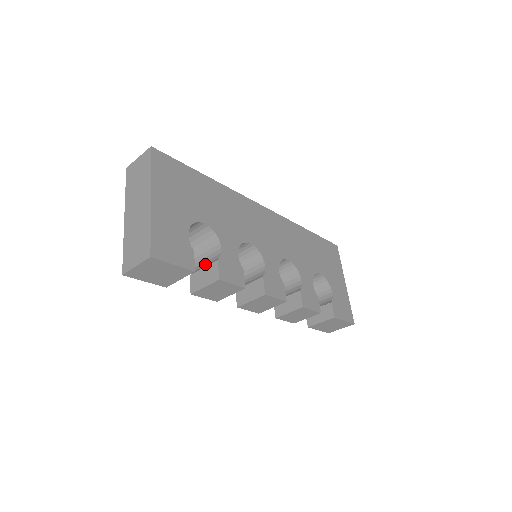
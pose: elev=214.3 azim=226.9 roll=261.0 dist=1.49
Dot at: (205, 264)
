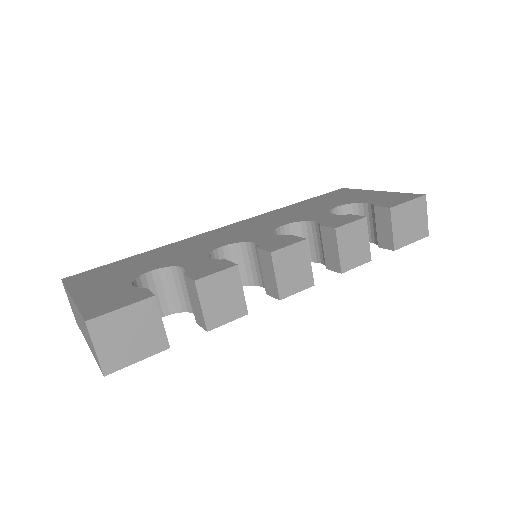
Dot at: occluded
